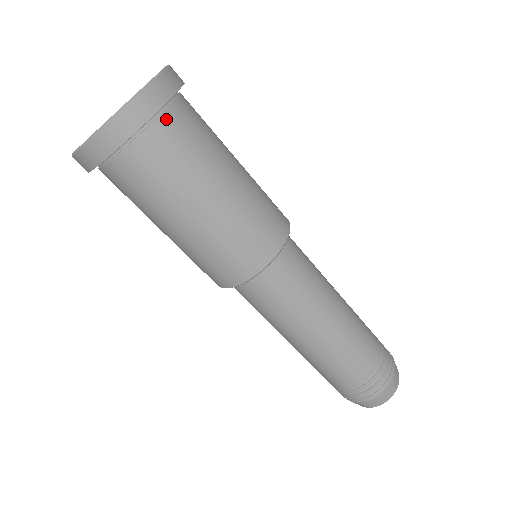
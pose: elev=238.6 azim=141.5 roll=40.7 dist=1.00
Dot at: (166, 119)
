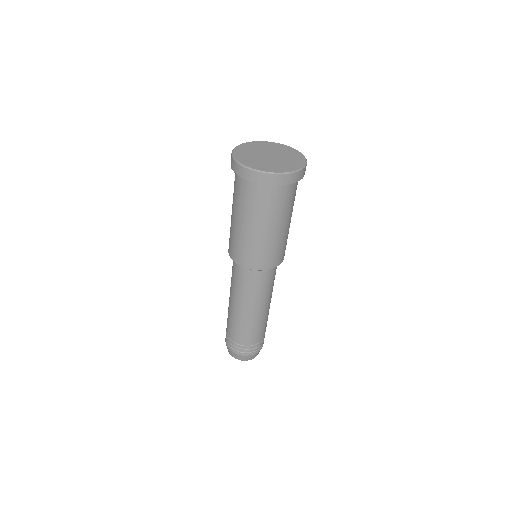
Dot at: (295, 184)
